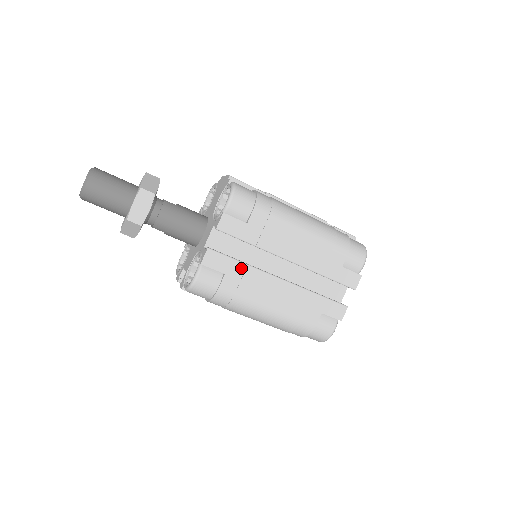
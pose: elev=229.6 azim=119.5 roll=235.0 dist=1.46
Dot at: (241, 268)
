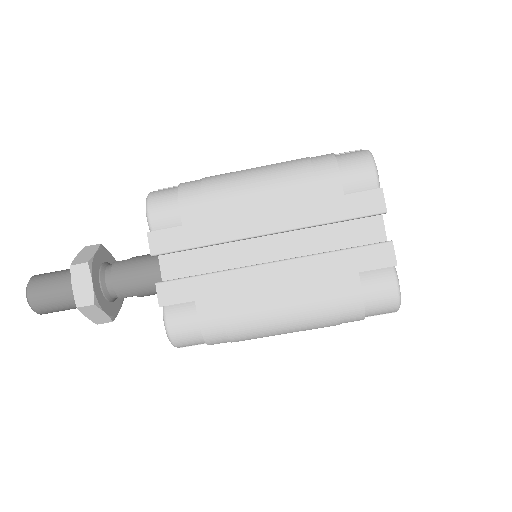
Dot at: (210, 282)
